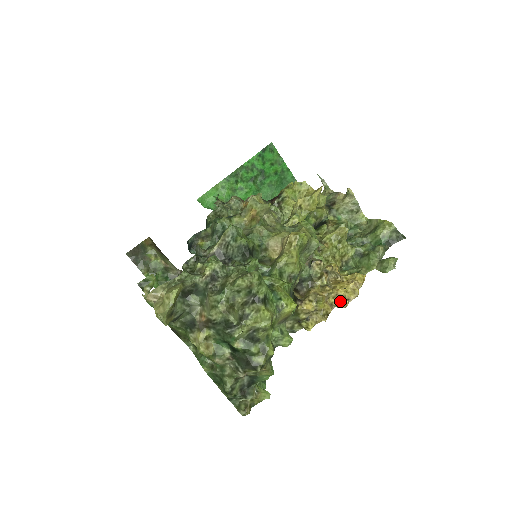
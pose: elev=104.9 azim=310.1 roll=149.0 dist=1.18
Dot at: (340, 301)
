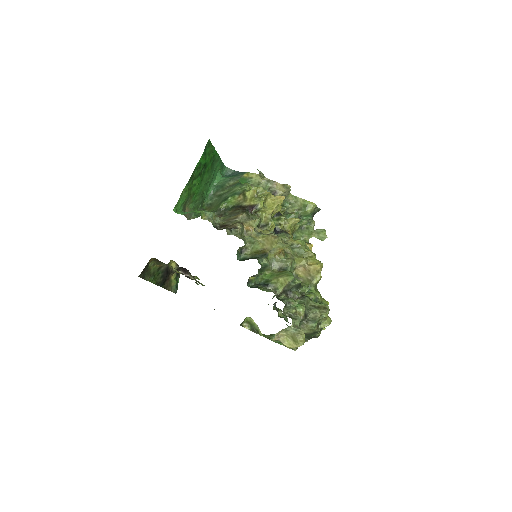
Dot at: occluded
